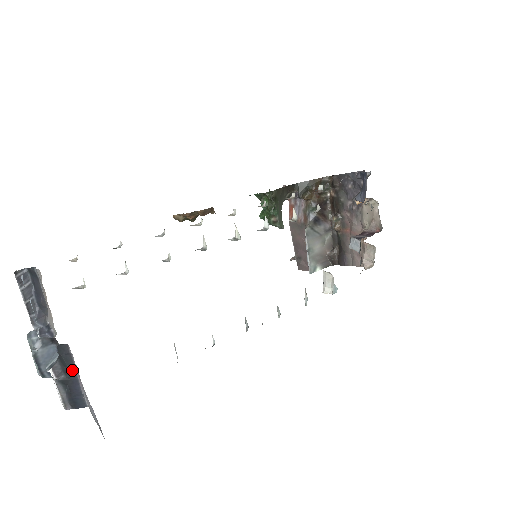
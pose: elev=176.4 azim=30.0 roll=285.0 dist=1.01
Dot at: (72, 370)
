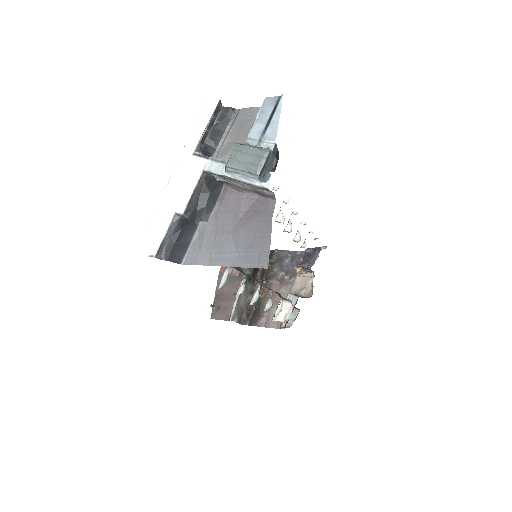
Dot at: (203, 214)
